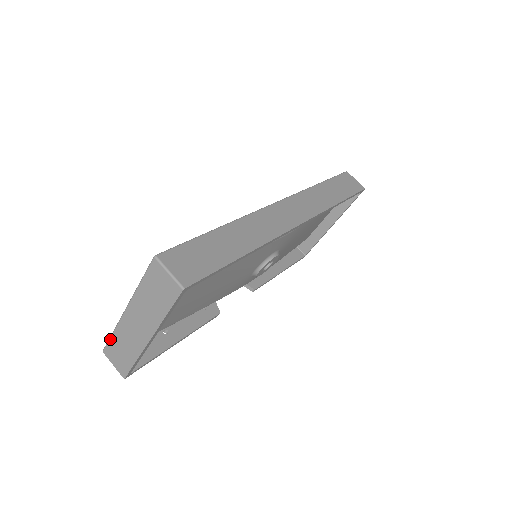
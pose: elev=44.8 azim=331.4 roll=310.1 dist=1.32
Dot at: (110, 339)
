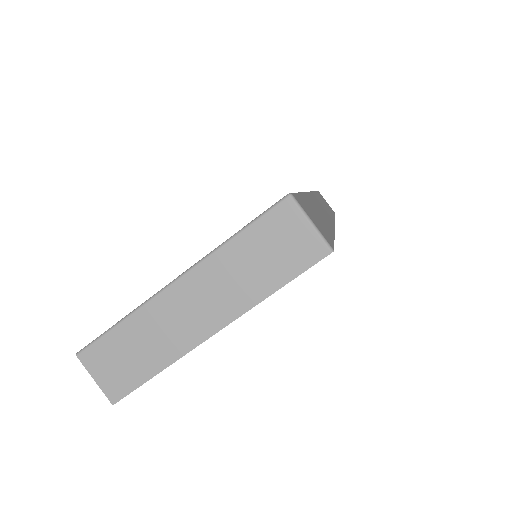
Dot at: (109, 332)
